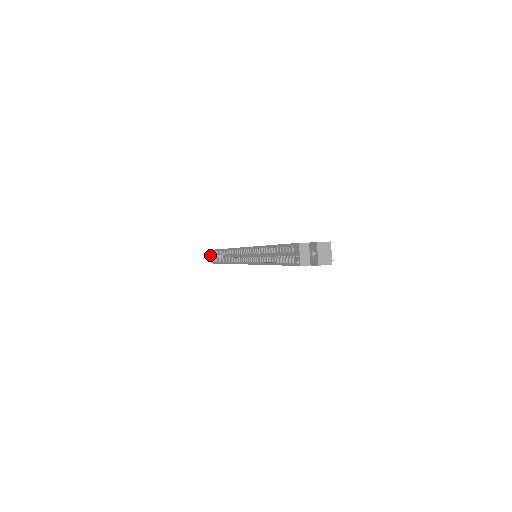
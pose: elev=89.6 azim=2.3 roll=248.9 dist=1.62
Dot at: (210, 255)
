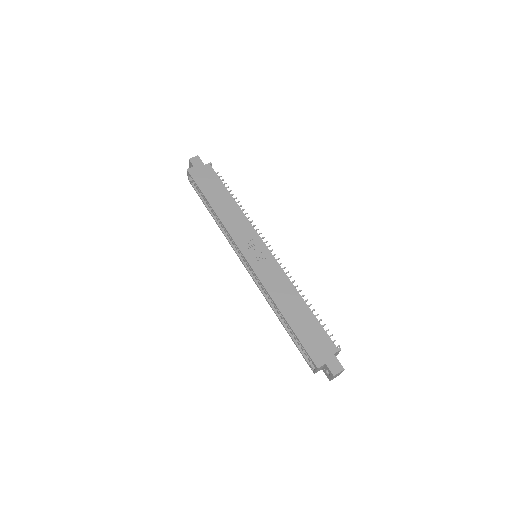
Dot at: (187, 174)
